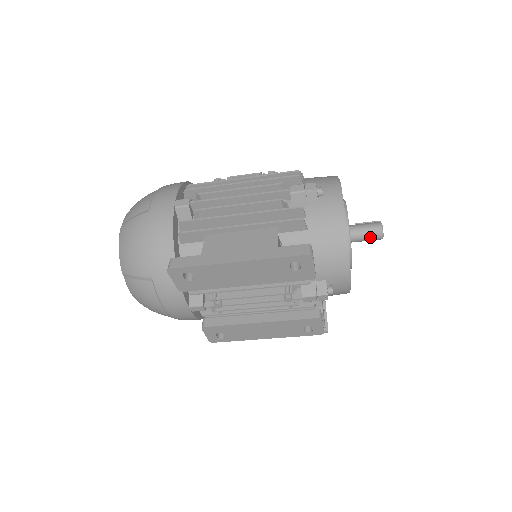
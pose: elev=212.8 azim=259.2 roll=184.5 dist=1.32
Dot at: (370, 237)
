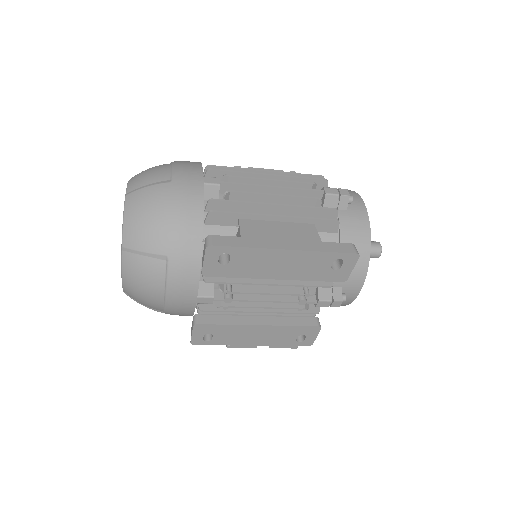
Dot at: (370, 254)
